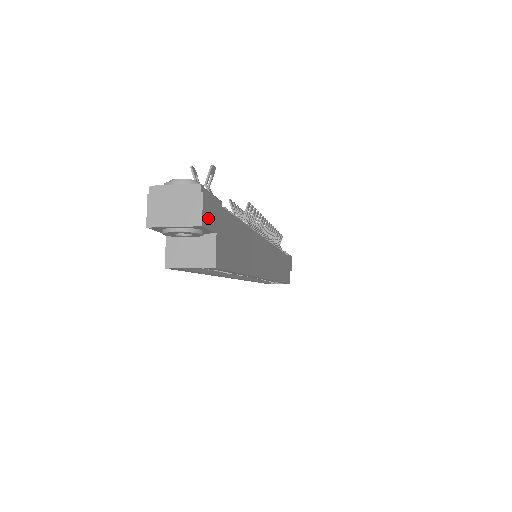
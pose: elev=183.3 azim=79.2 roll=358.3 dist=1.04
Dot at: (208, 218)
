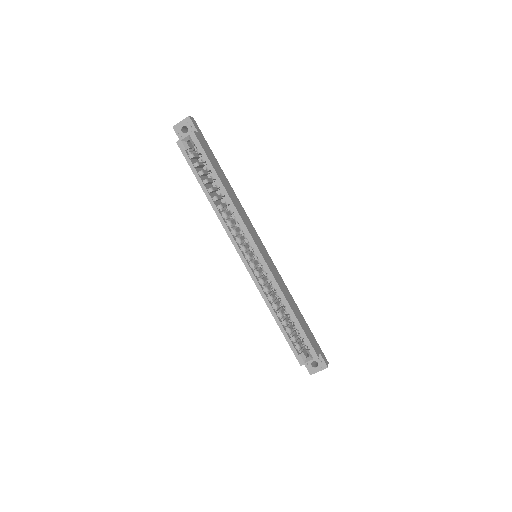
Dot at: (194, 123)
